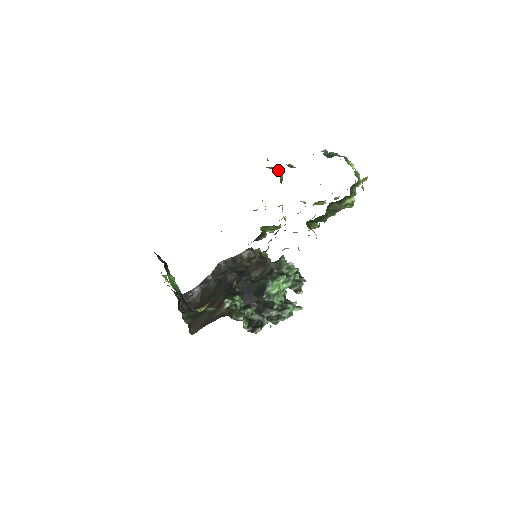
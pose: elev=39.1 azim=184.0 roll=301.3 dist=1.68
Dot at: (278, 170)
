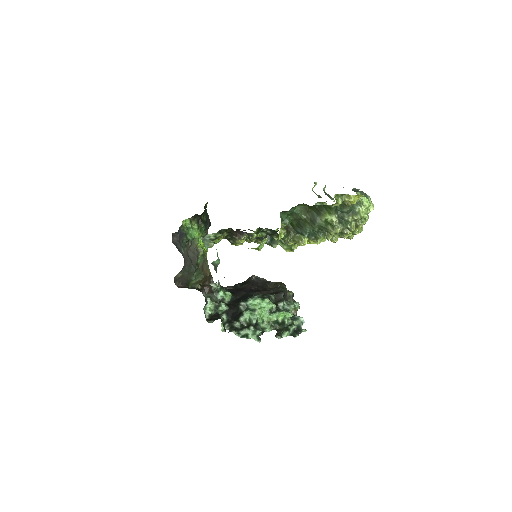
Dot at: occluded
